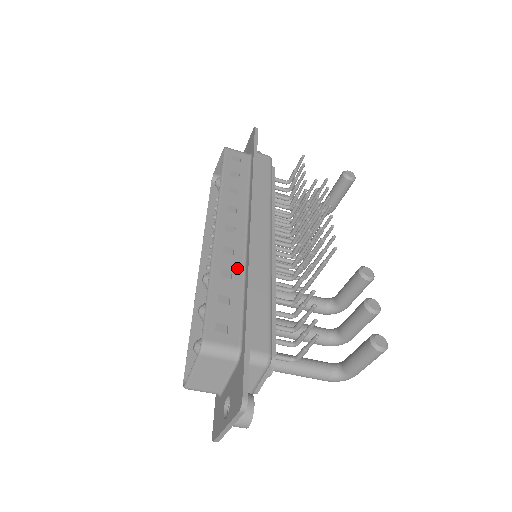
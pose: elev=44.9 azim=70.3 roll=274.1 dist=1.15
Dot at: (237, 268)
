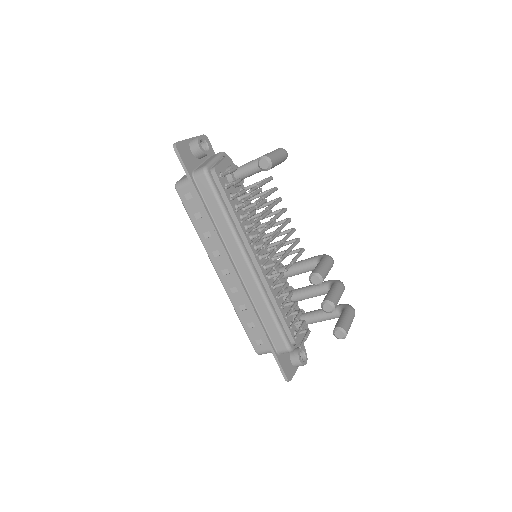
Dot at: (245, 300)
